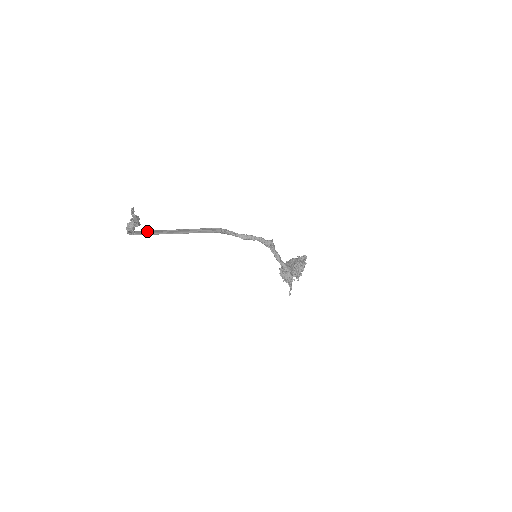
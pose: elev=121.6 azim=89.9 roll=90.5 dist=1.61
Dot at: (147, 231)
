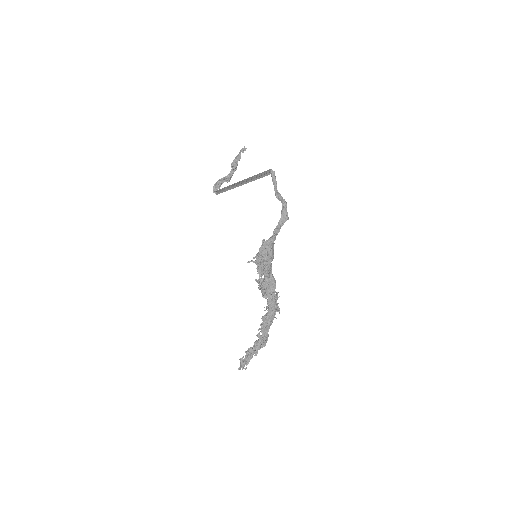
Dot at: (225, 191)
